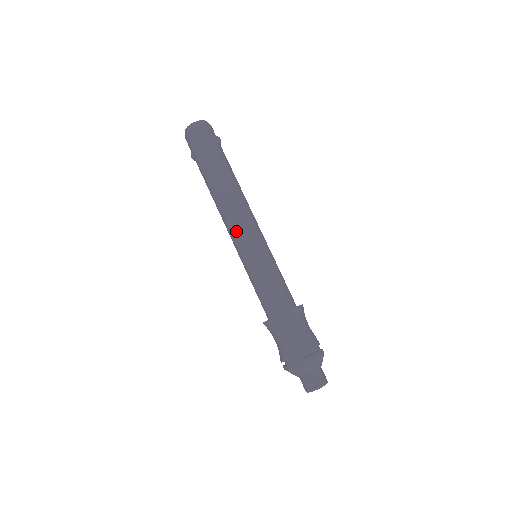
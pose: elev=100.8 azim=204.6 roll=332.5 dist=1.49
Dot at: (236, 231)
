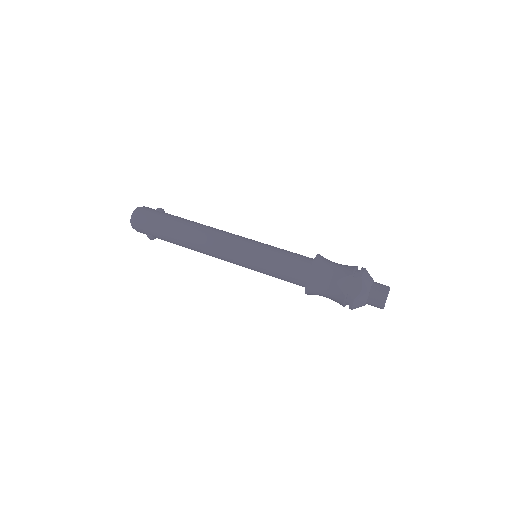
Dot at: (227, 248)
